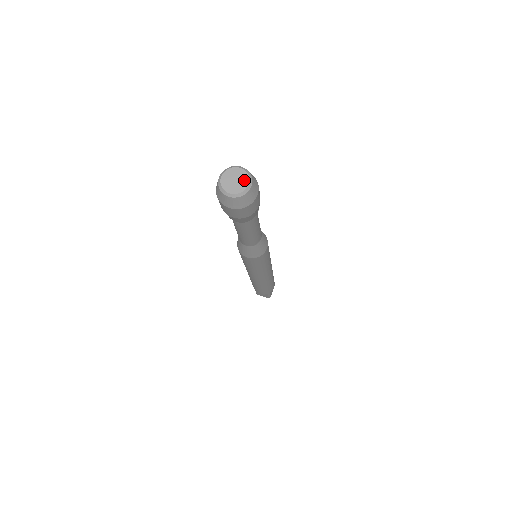
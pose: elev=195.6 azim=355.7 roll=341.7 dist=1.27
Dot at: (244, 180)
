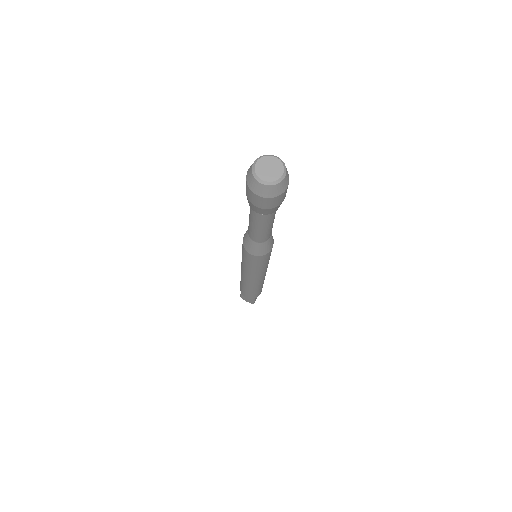
Dot at: (278, 170)
